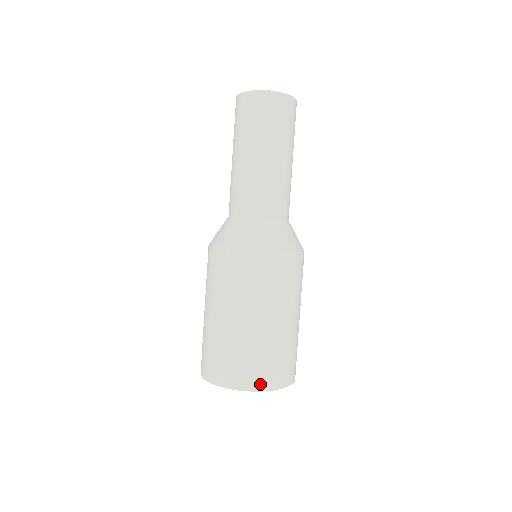
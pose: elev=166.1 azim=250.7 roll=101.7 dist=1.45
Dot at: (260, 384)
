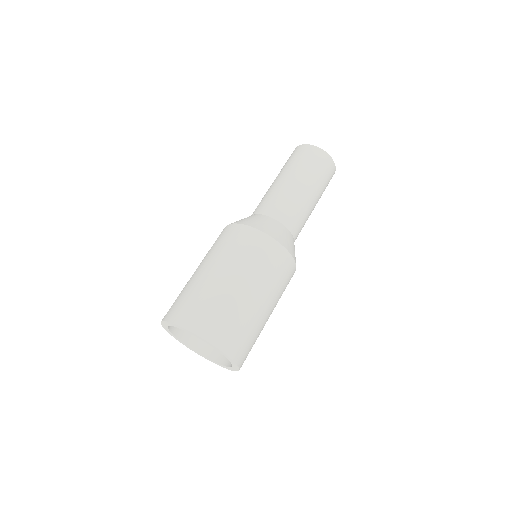
Dot at: (189, 323)
